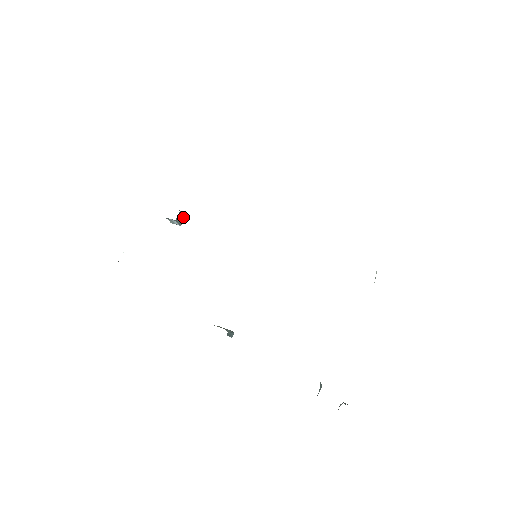
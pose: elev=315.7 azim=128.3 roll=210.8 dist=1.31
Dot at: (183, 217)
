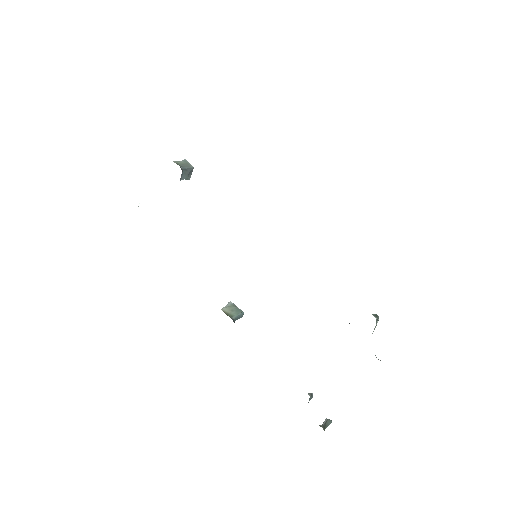
Dot at: (190, 171)
